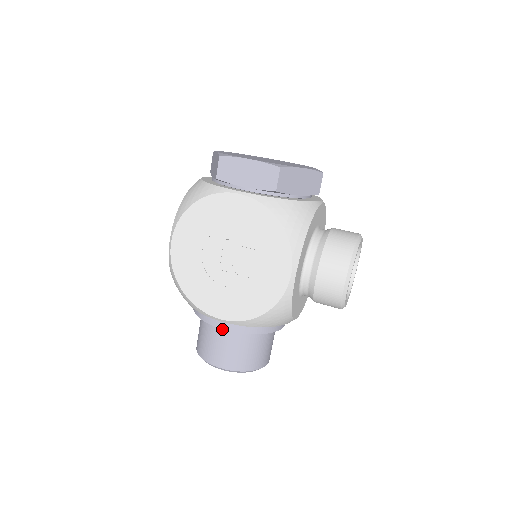
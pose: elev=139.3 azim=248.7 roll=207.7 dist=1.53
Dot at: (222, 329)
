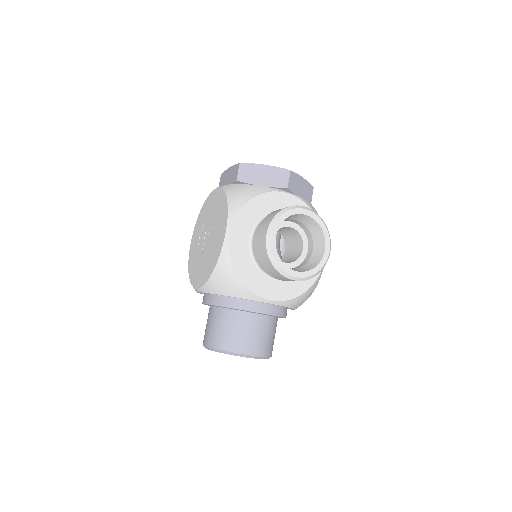
Dot at: (211, 309)
